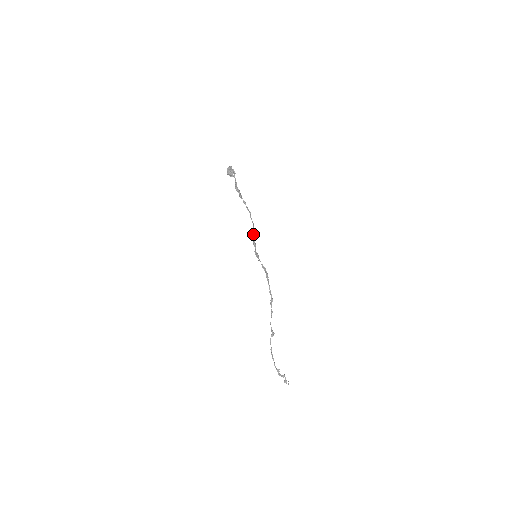
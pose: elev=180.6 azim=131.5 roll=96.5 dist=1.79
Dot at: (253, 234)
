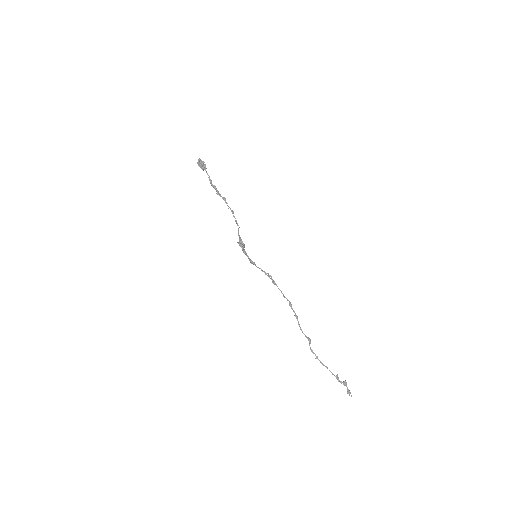
Dot at: (240, 241)
